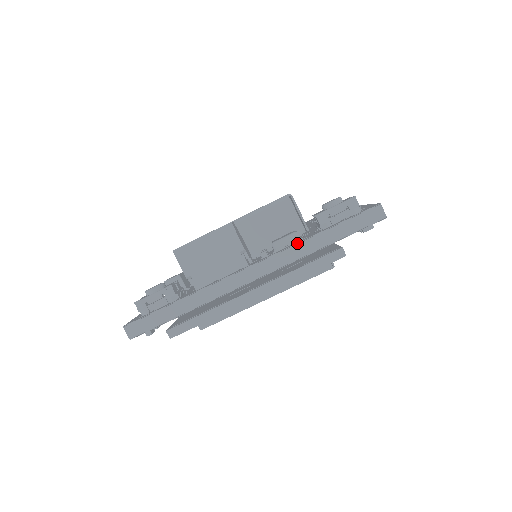
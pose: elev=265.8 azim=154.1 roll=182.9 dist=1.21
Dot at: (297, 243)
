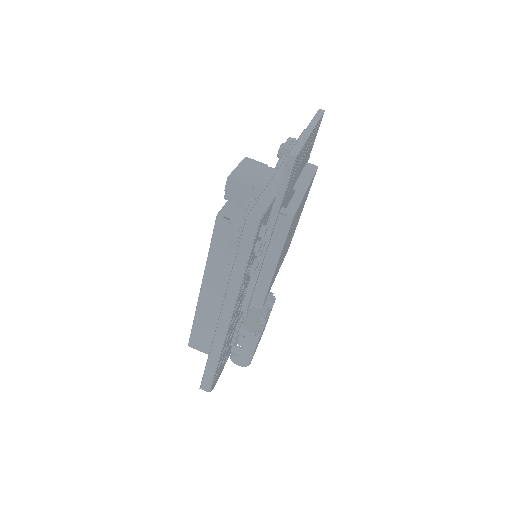
Dot at: occluded
